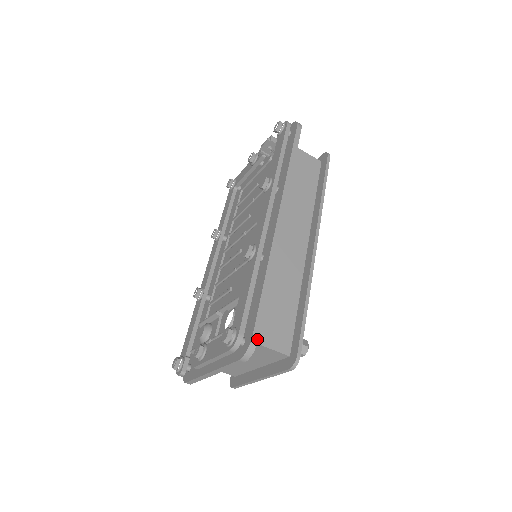
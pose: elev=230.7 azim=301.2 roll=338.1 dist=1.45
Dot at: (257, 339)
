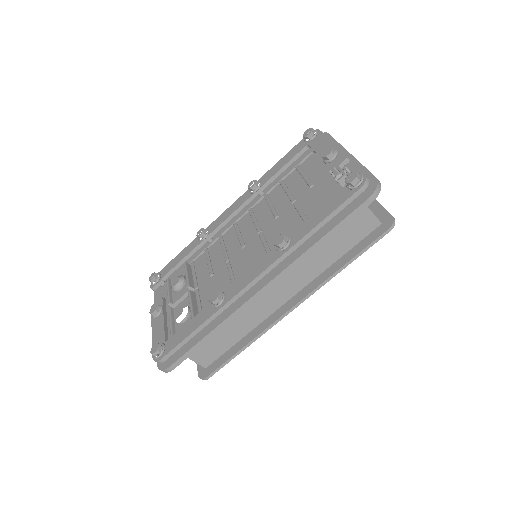
Dot at: (172, 369)
